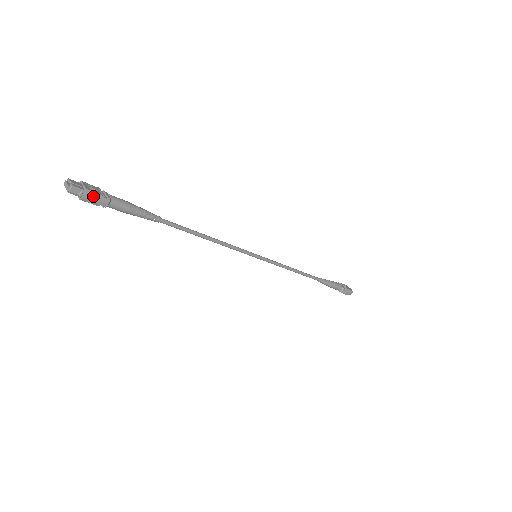
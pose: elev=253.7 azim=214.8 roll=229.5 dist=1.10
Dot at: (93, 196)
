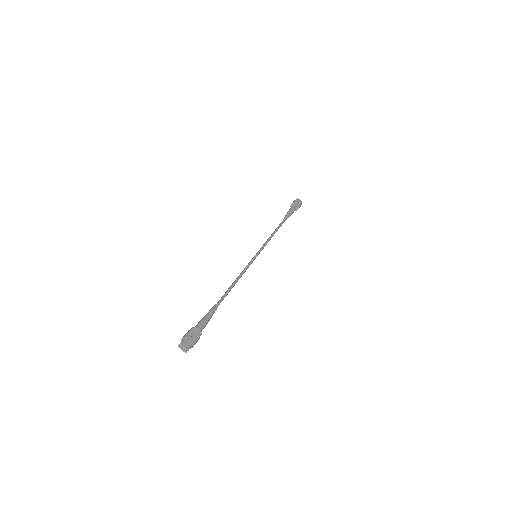
Dot at: occluded
